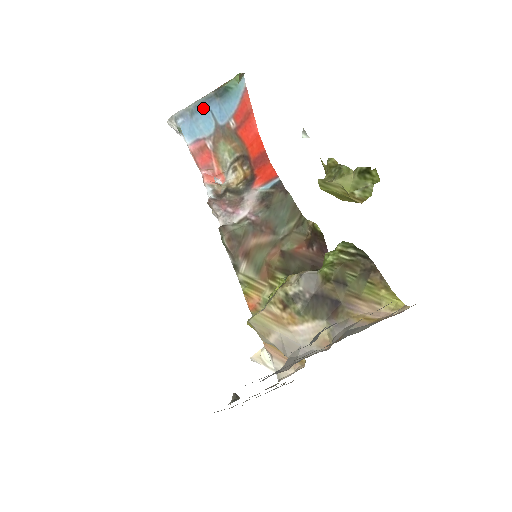
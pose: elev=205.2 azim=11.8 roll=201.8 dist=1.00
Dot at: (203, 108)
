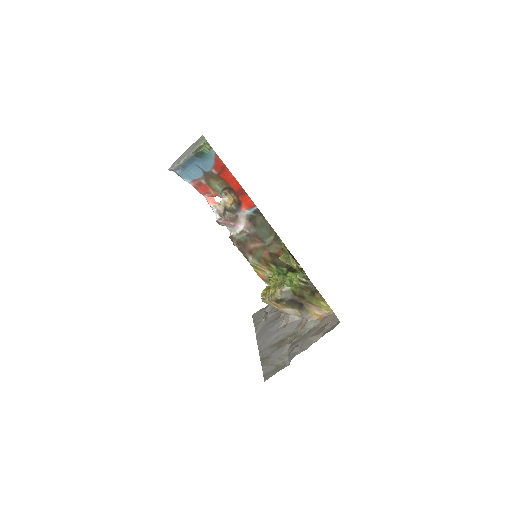
Dot at: (190, 164)
